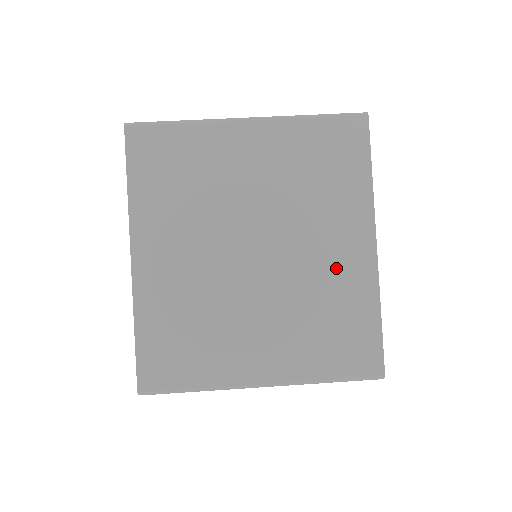
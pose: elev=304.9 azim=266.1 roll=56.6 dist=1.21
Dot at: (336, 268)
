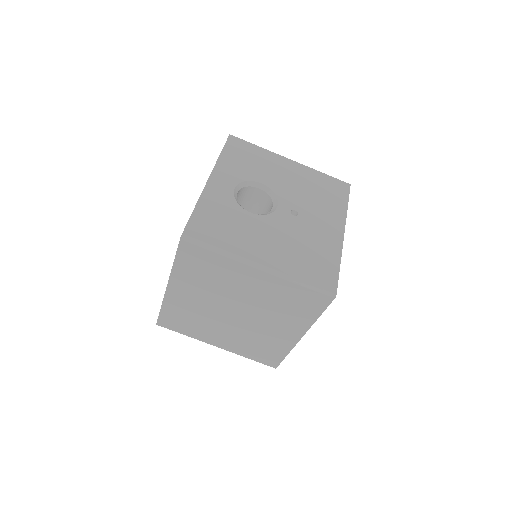
Dot at: (275, 335)
